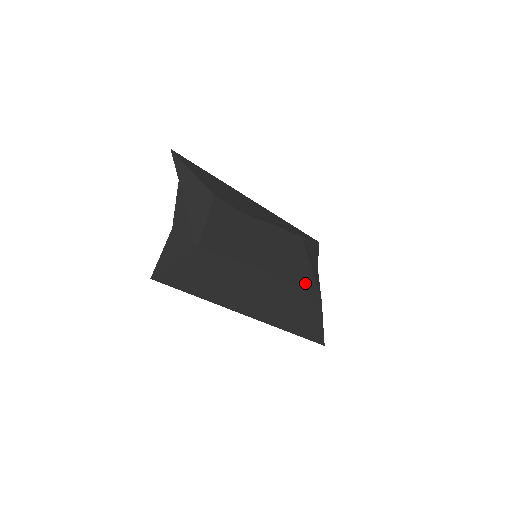
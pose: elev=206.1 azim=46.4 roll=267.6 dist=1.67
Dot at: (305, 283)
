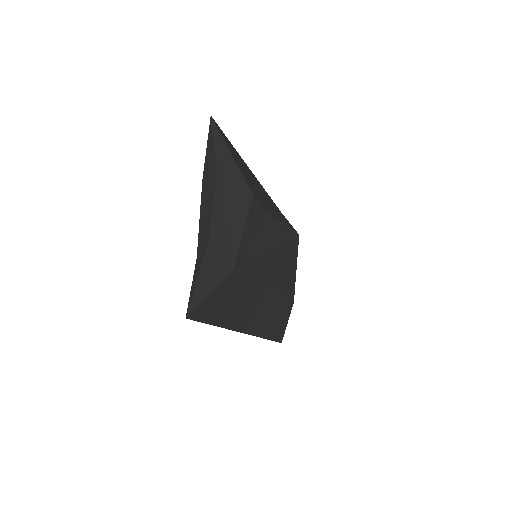
Dot at: (290, 286)
